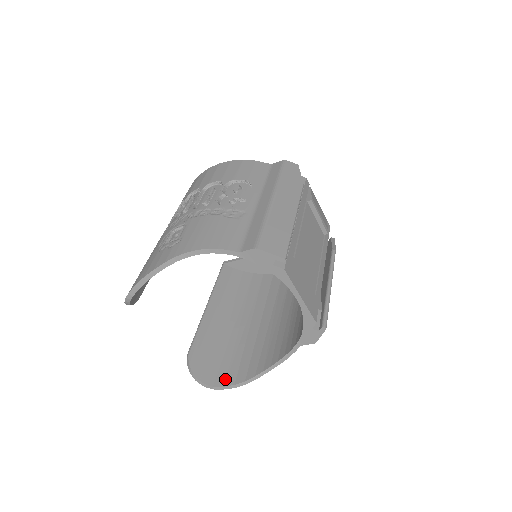
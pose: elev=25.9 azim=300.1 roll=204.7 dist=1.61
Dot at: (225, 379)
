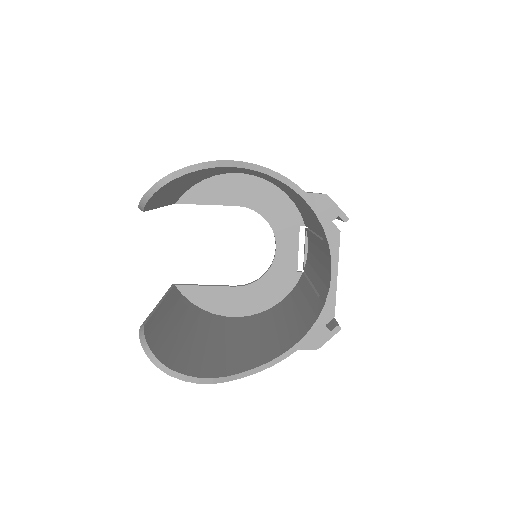
Dot at: (185, 369)
